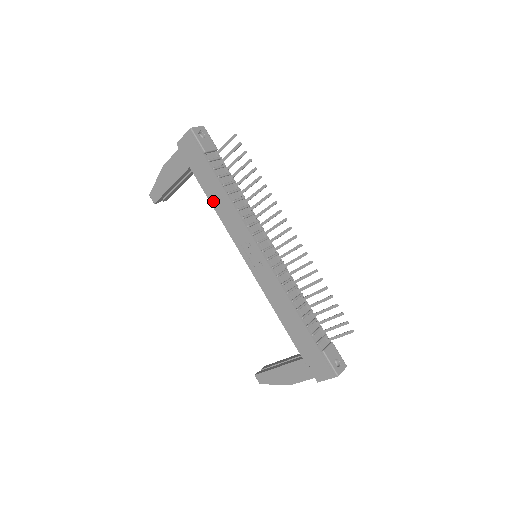
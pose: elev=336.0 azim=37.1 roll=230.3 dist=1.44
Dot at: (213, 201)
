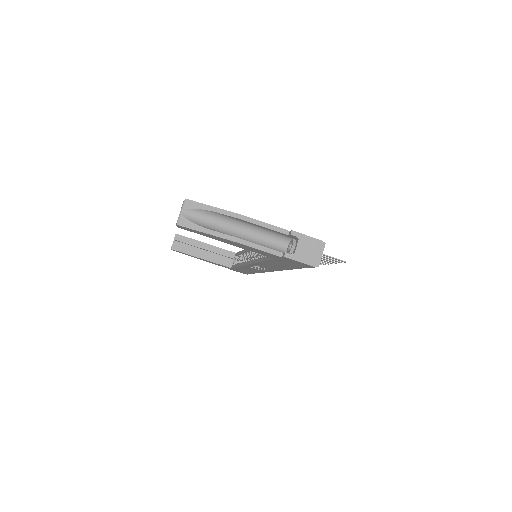
Dot at: (267, 263)
